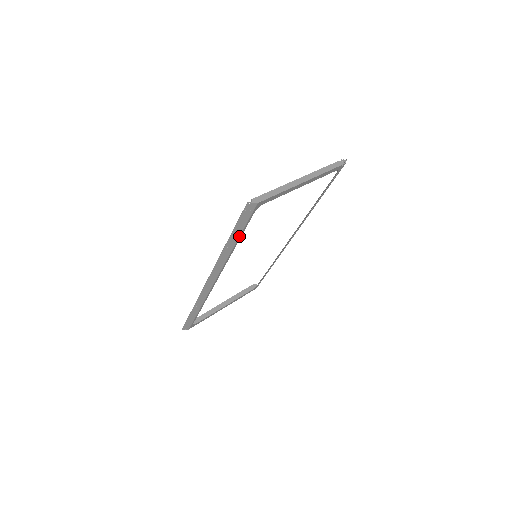
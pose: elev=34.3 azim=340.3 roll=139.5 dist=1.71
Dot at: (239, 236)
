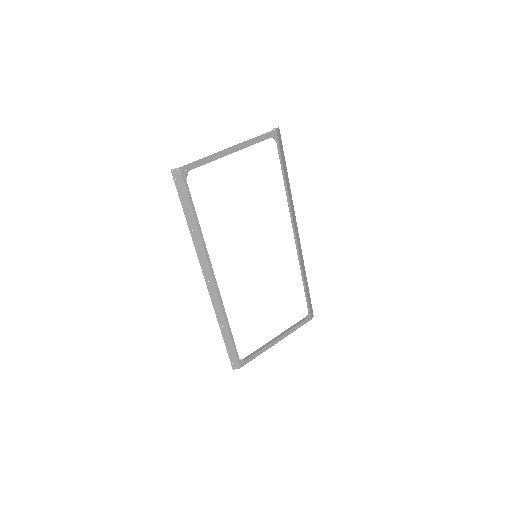
Dot at: (193, 213)
